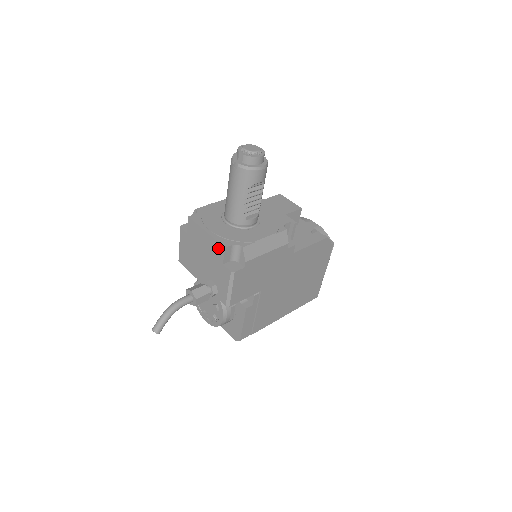
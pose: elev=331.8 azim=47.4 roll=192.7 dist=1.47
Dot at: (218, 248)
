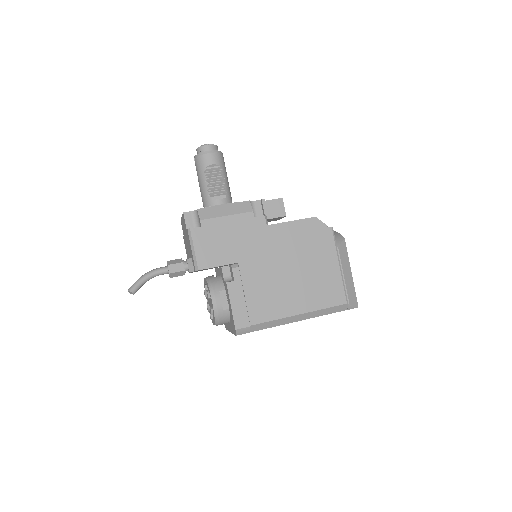
Dot at: (184, 220)
